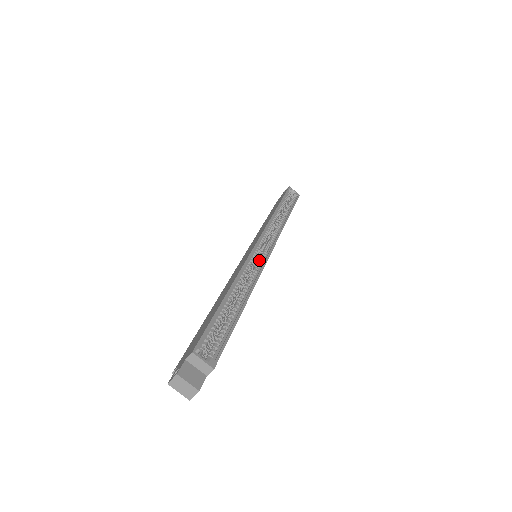
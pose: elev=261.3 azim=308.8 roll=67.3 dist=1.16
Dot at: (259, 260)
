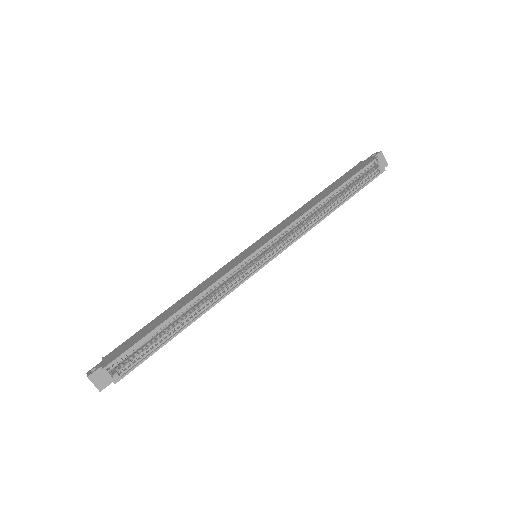
Dot at: (243, 273)
